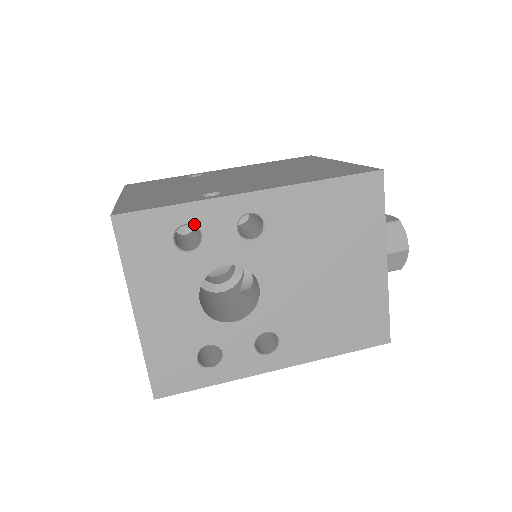
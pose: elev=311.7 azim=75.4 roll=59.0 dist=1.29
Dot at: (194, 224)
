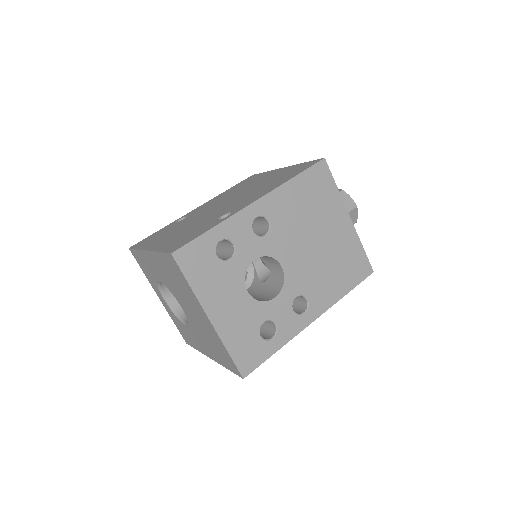
Dot at: (226, 238)
